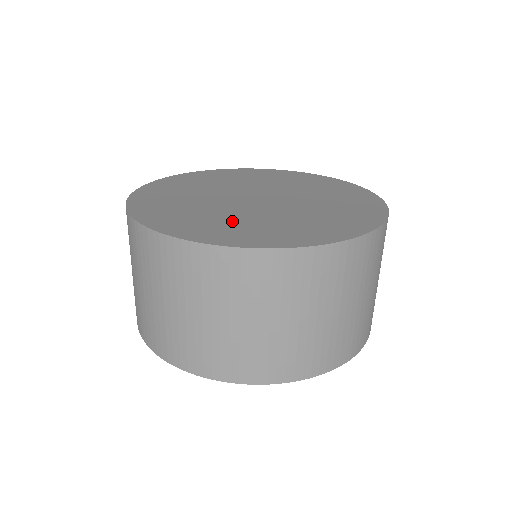
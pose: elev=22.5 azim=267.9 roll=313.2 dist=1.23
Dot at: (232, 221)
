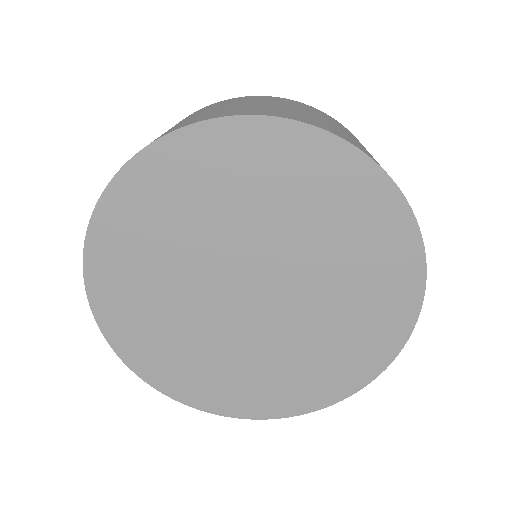
Dot at: occluded
